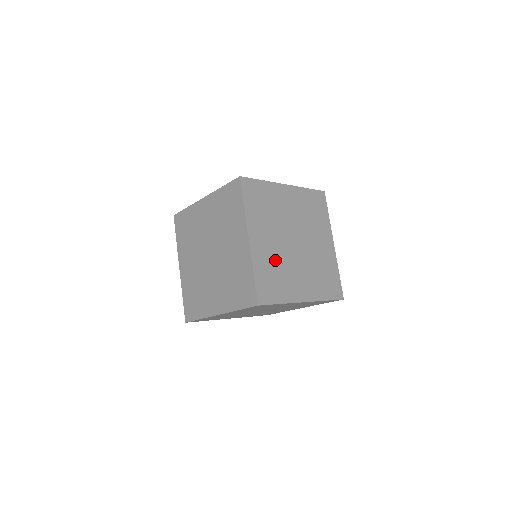
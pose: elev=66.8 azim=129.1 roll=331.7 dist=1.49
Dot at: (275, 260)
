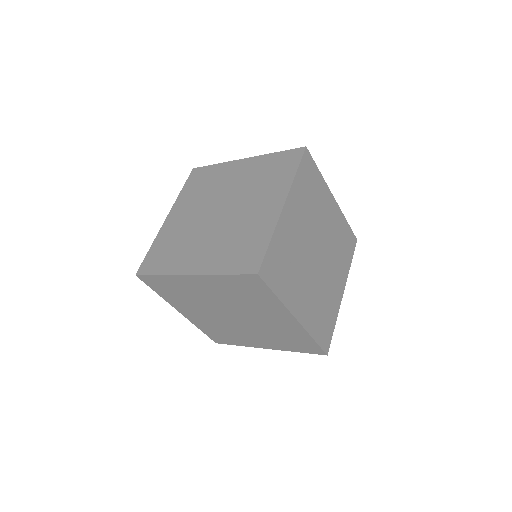
Dot at: (294, 250)
